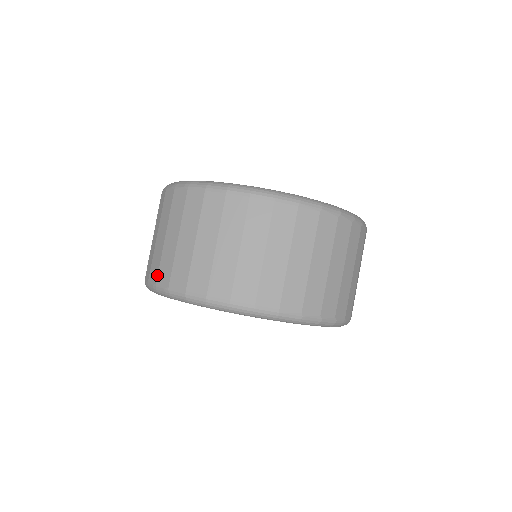
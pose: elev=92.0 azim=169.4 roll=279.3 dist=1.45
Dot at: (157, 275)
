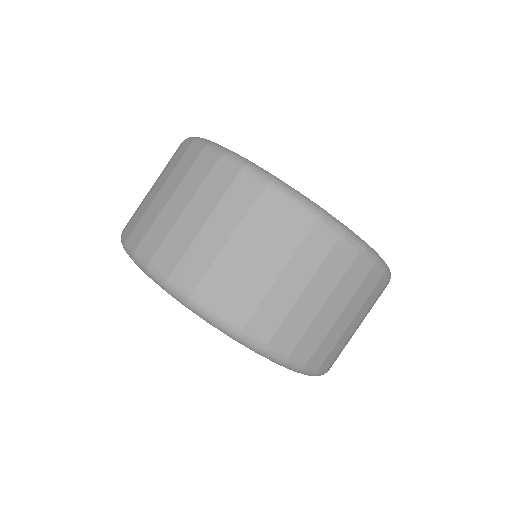
Dot at: (128, 224)
